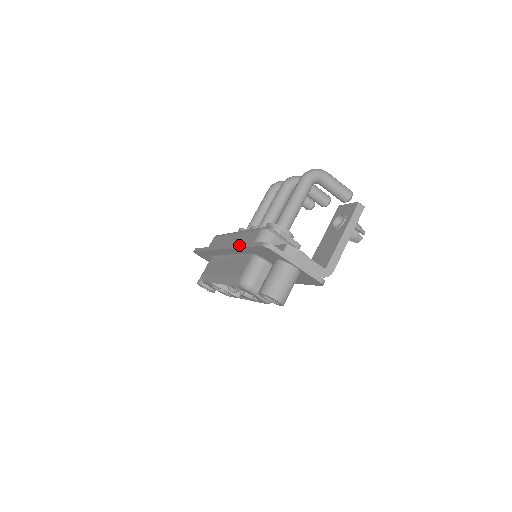
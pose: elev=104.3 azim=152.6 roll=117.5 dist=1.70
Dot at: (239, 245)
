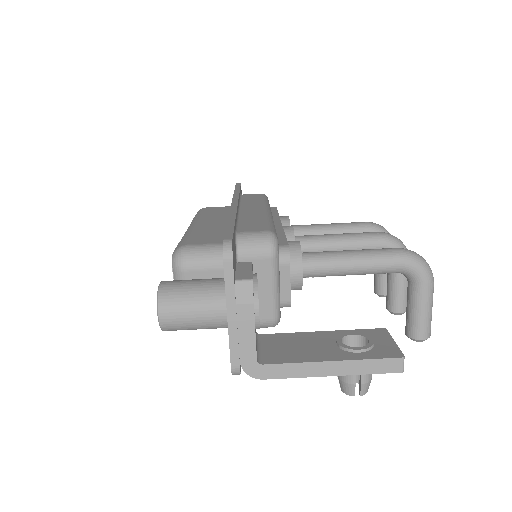
Dot at: (233, 216)
